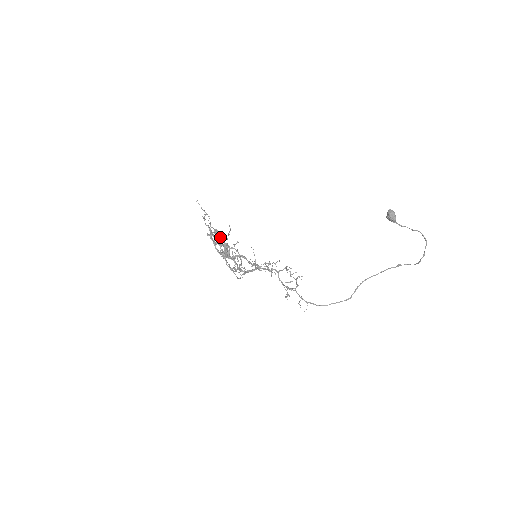
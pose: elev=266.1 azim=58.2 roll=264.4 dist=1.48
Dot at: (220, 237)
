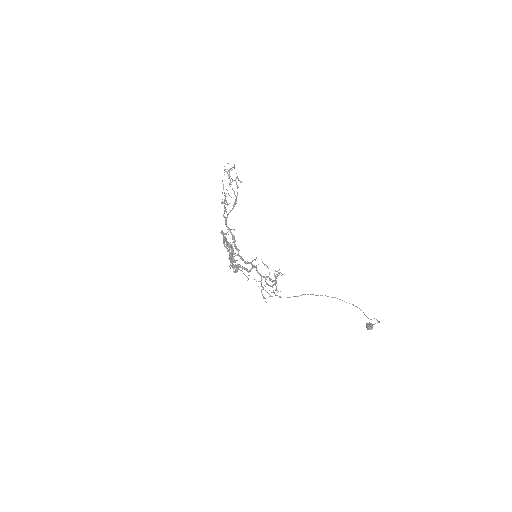
Dot at: (234, 261)
